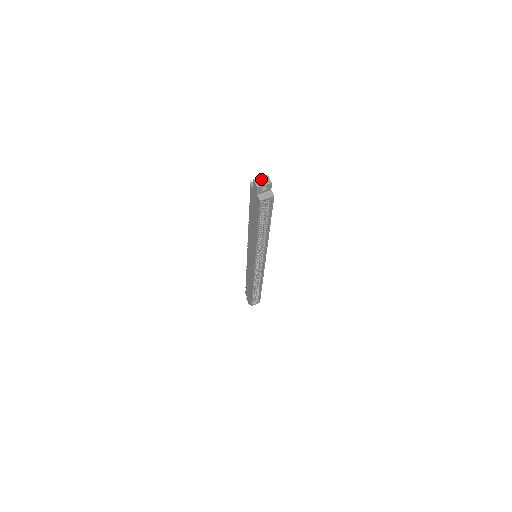
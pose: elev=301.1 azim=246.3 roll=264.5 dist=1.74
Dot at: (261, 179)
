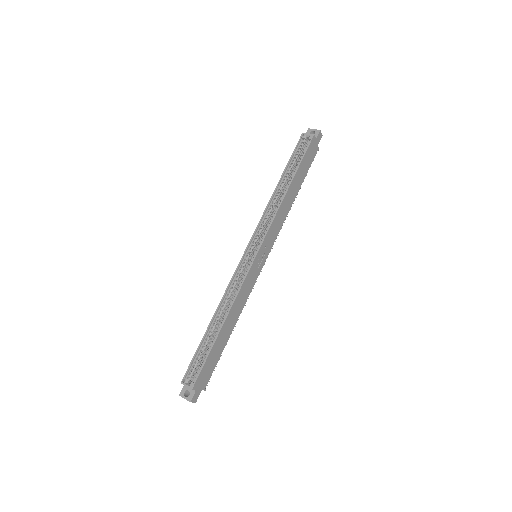
Dot at: occluded
